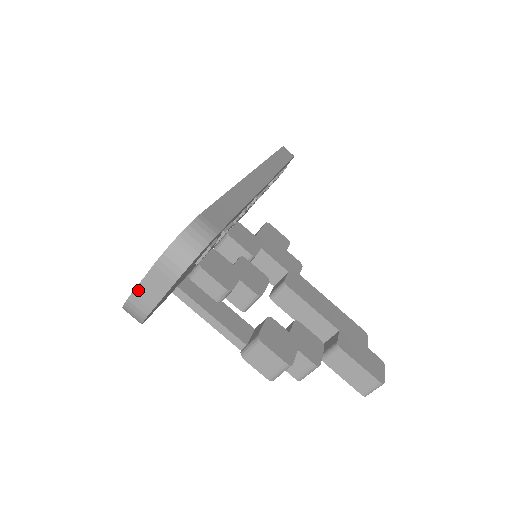
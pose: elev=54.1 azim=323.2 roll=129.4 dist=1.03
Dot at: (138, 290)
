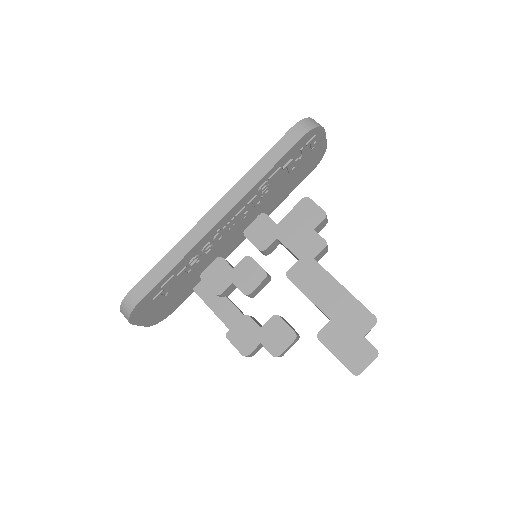
Dot at: occluded
